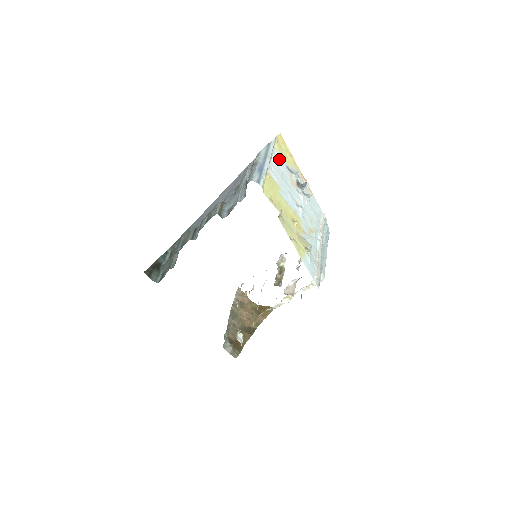
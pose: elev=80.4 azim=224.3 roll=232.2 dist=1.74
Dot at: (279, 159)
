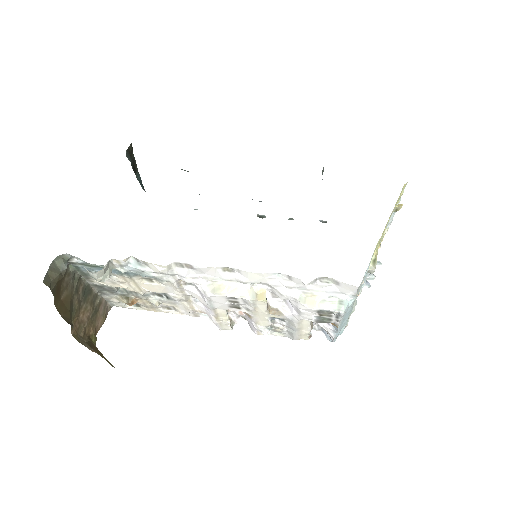
Dot at: occluded
